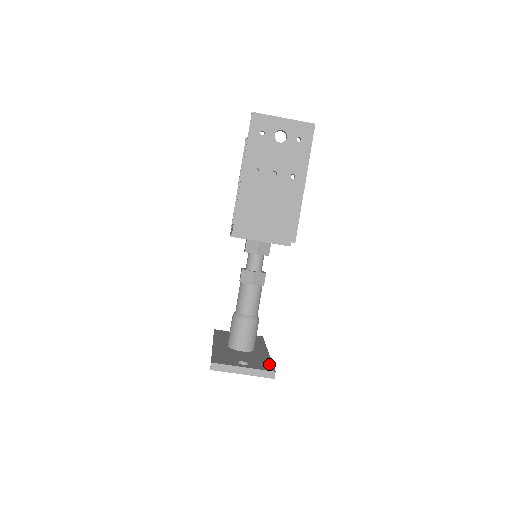
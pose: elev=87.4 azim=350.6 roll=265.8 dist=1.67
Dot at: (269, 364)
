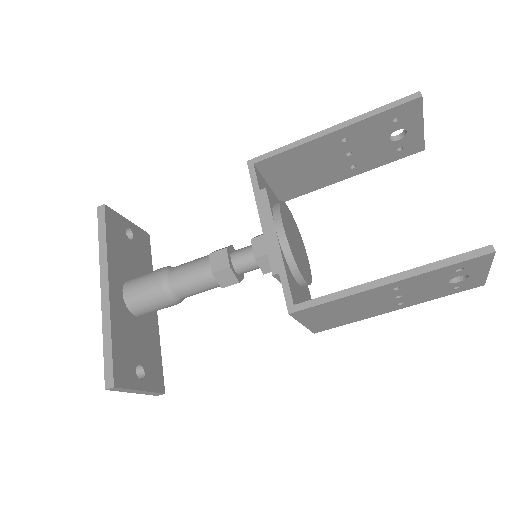
Dot at: (160, 366)
